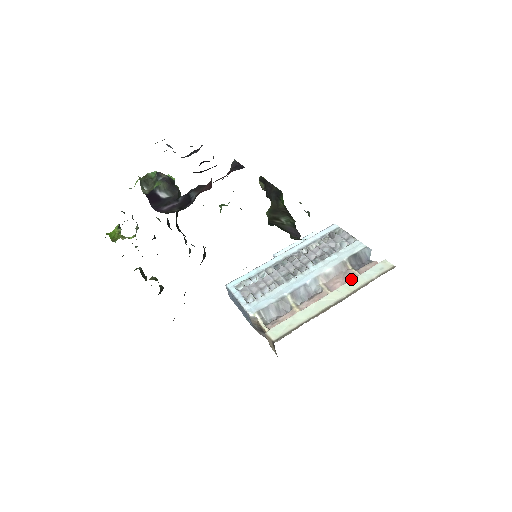
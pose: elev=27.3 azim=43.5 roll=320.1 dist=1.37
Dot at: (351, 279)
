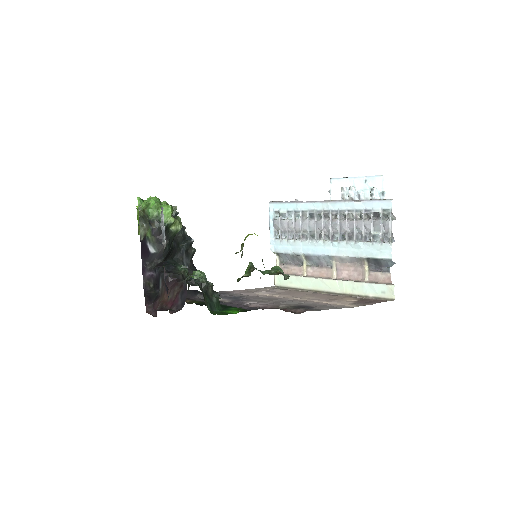
Dot at: (358, 277)
